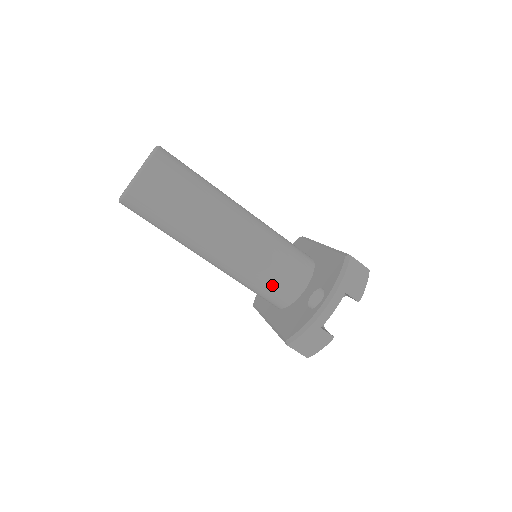
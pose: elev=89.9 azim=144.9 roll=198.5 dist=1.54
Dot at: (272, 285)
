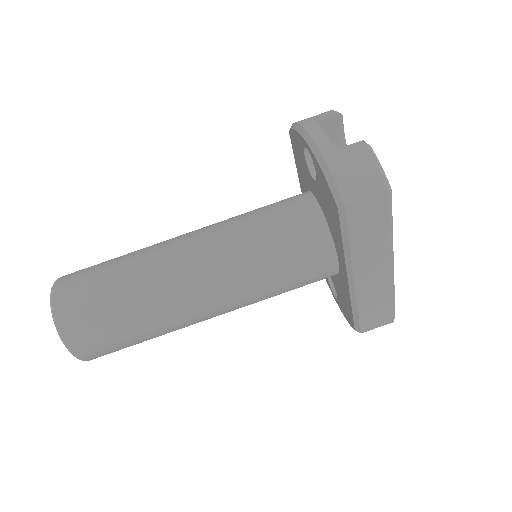
Dot at: (281, 230)
